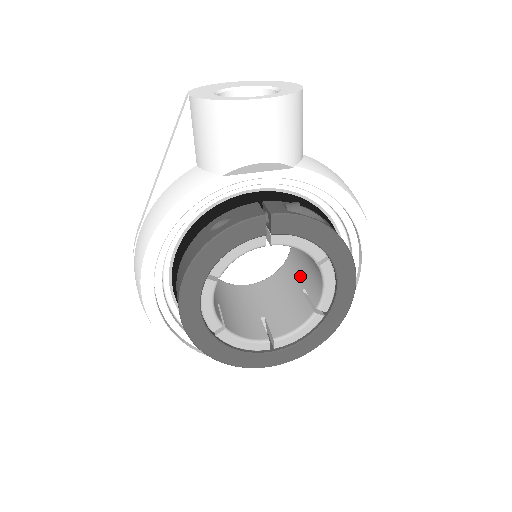
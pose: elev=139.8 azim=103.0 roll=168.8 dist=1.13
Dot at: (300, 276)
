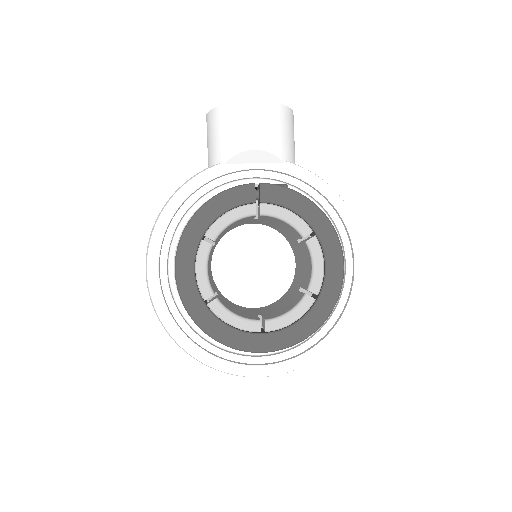
Dot at: (299, 283)
